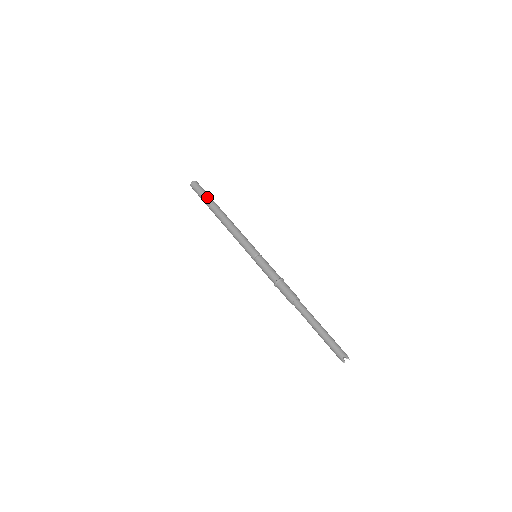
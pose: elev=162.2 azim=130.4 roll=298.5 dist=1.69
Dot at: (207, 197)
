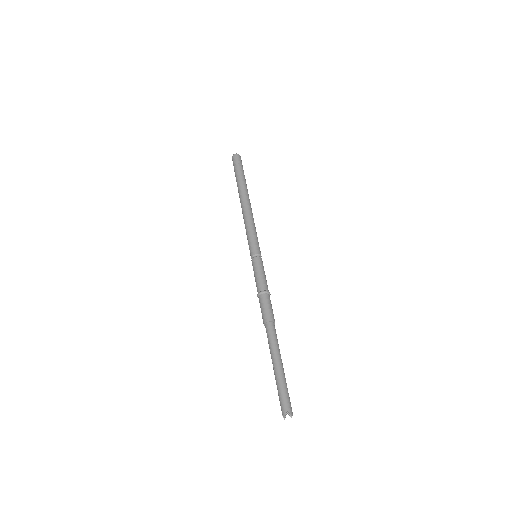
Dot at: (242, 175)
